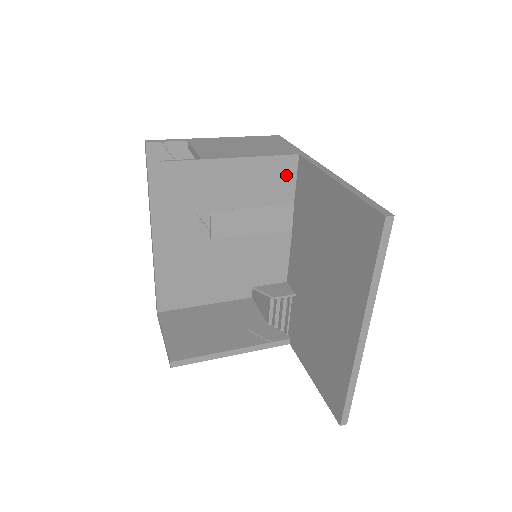
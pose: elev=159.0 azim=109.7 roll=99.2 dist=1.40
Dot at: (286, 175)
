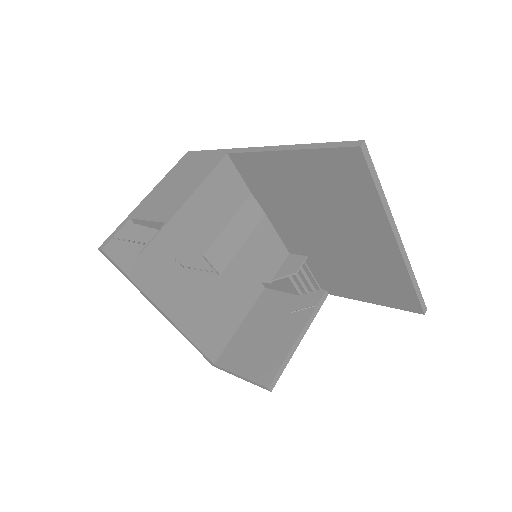
Dot at: (230, 177)
